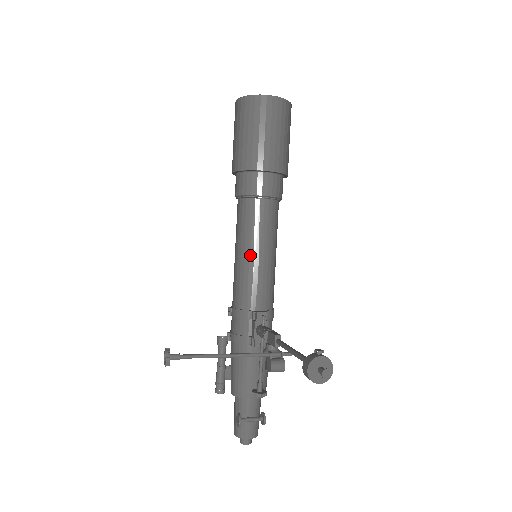
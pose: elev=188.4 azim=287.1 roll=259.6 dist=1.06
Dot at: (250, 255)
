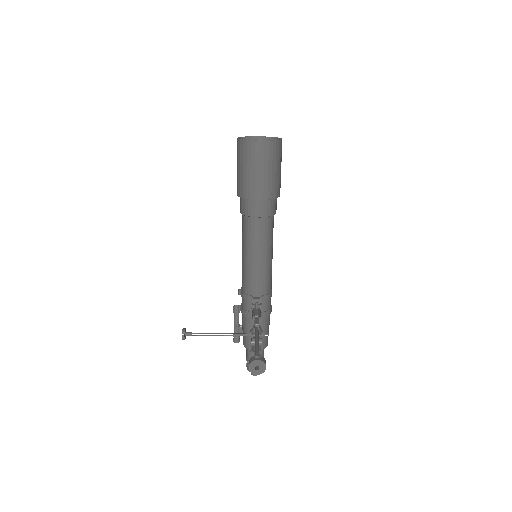
Dot at: (249, 258)
